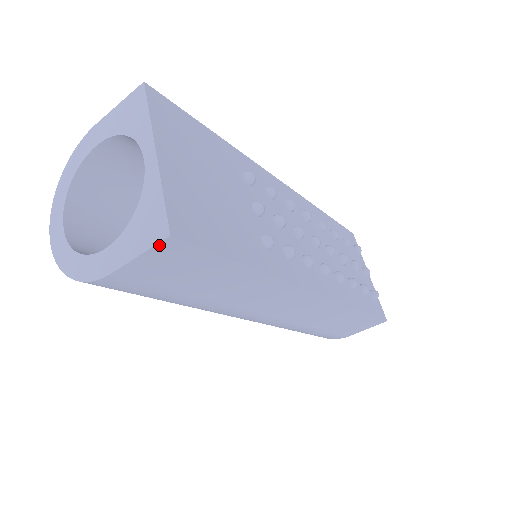
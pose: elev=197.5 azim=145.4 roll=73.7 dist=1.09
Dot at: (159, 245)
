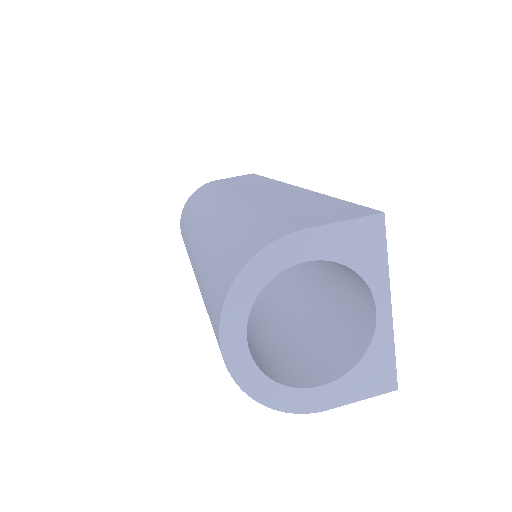
Dot at: (382, 392)
